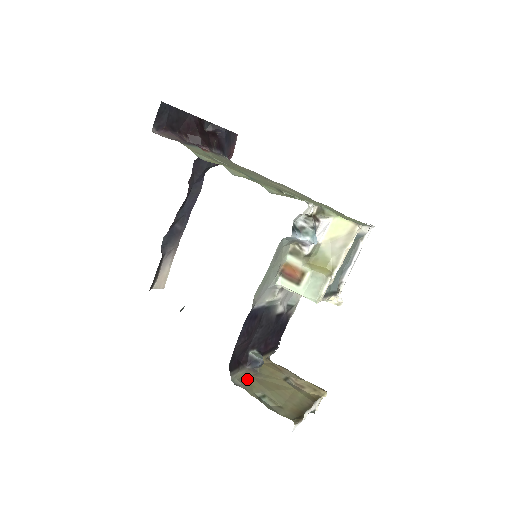
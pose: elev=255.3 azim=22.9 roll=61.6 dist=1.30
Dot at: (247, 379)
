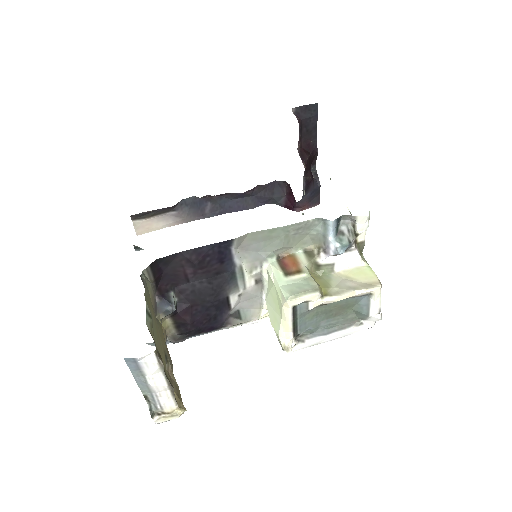
Dot at: (149, 295)
